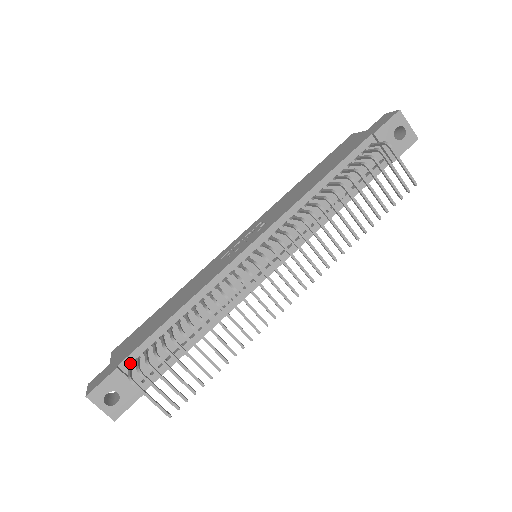
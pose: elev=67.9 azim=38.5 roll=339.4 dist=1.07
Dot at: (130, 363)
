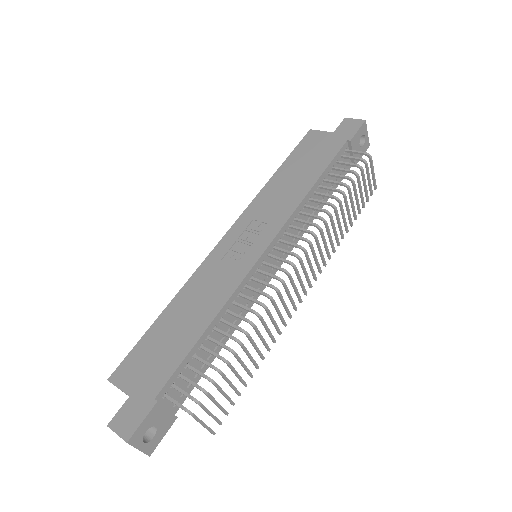
Dot at: (165, 392)
